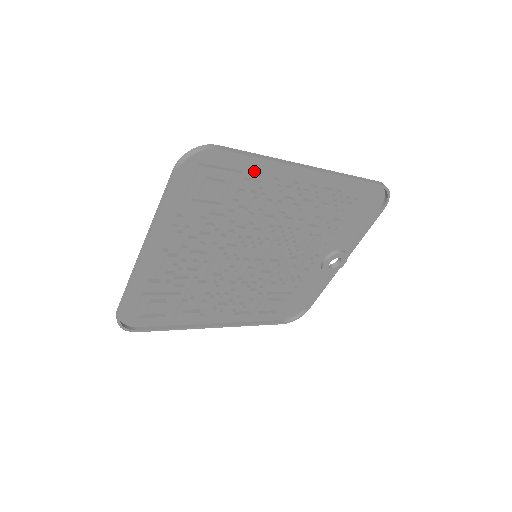
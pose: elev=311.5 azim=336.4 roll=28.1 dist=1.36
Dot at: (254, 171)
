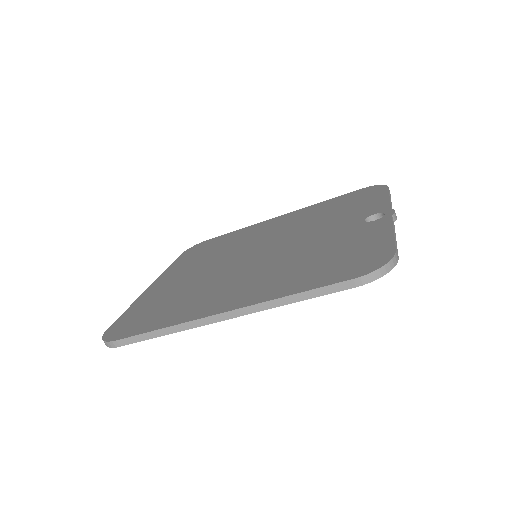
Dot at: (168, 320)
